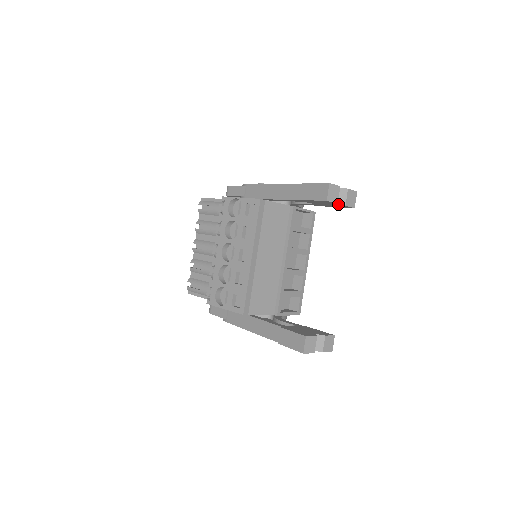
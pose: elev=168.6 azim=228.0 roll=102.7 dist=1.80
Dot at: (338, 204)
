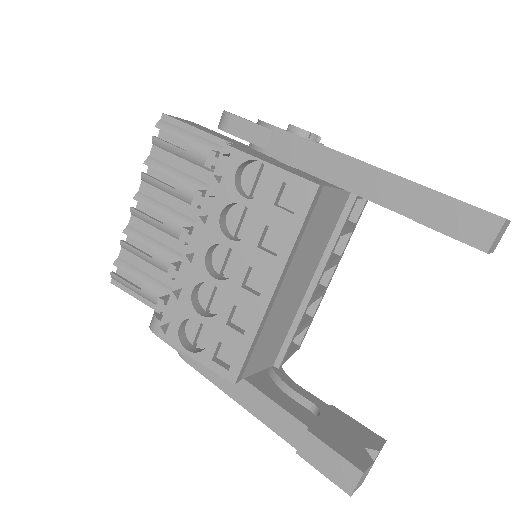
Dot at: occluded
